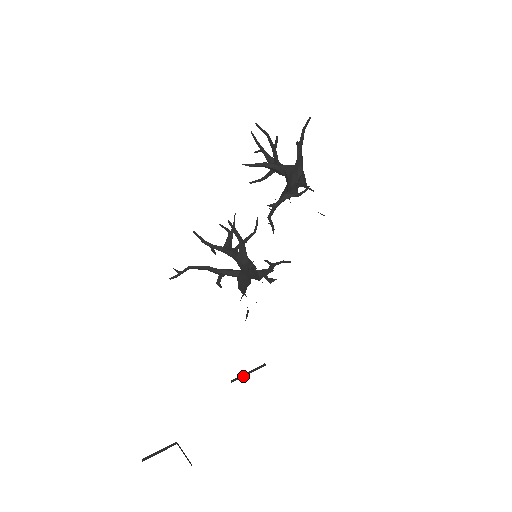
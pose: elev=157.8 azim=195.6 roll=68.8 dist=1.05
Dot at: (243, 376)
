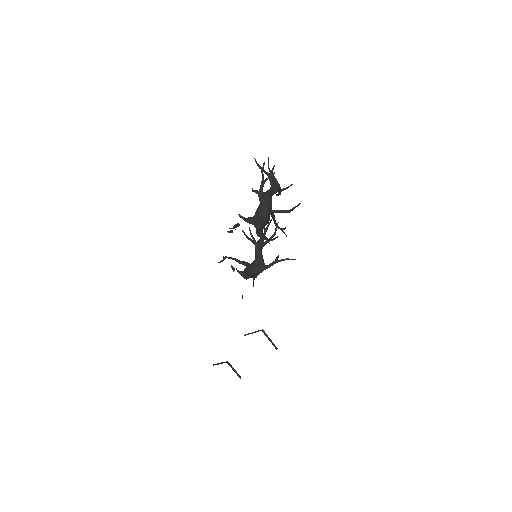
Dot at: occluded
